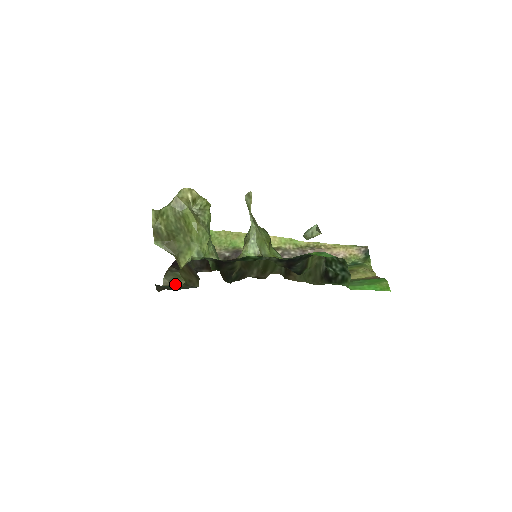
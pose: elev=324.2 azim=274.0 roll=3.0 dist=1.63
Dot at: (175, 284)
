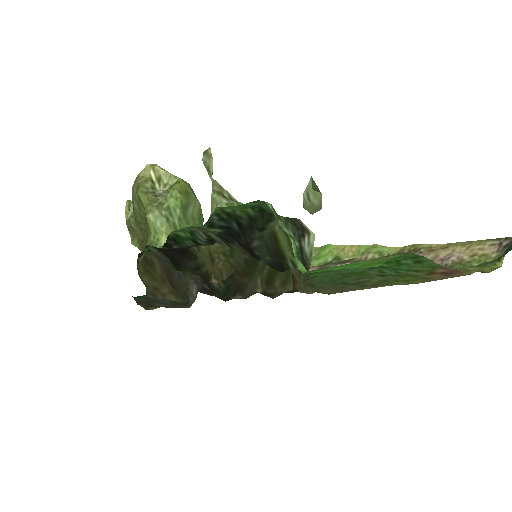
Dot at: occluded
